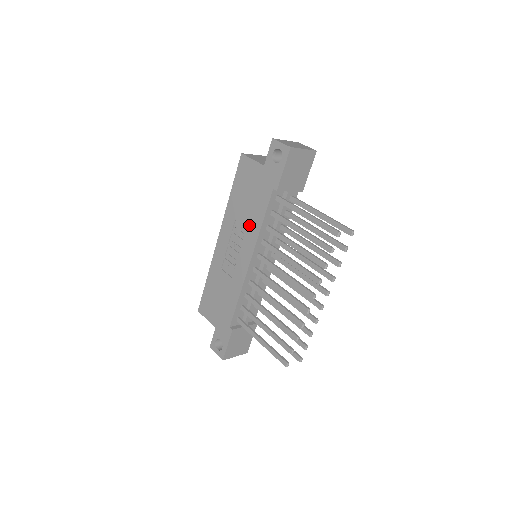
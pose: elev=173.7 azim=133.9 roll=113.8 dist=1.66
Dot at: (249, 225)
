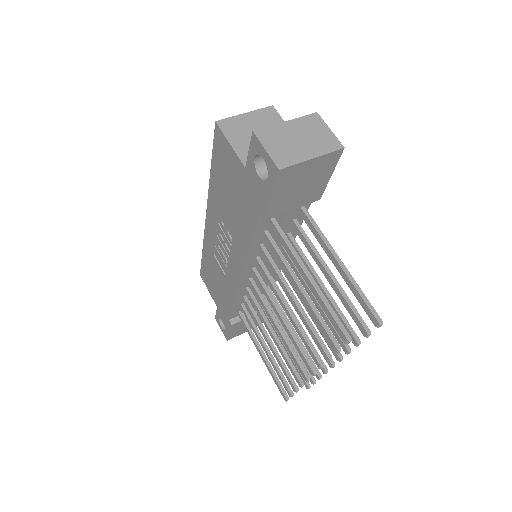
Dot at: (235, 235)
